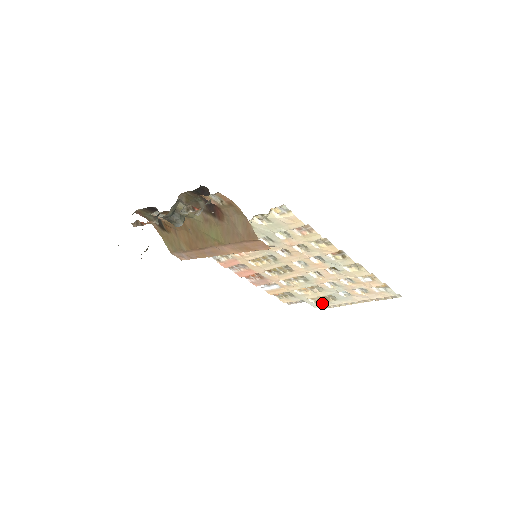
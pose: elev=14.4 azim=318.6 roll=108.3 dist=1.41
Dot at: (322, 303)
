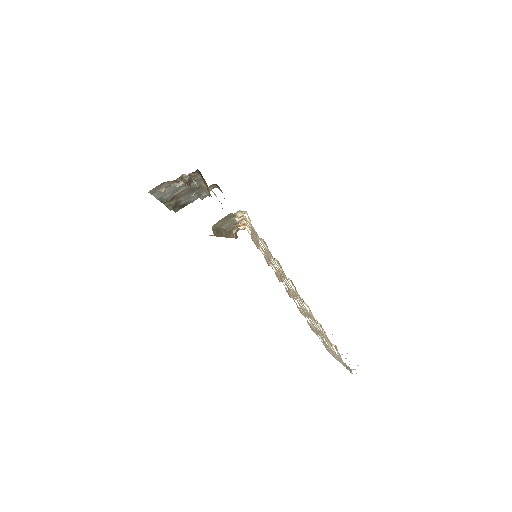
Dot at: occluded
